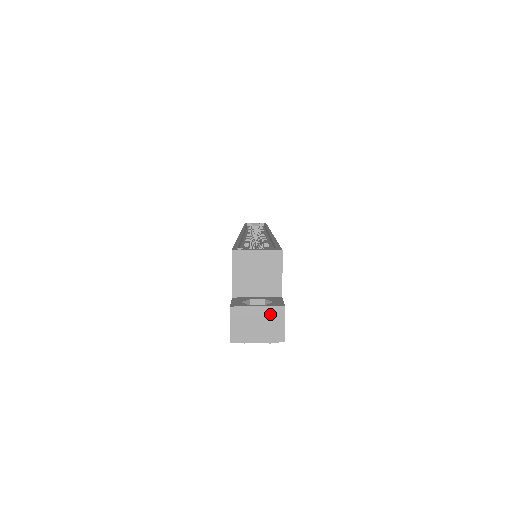
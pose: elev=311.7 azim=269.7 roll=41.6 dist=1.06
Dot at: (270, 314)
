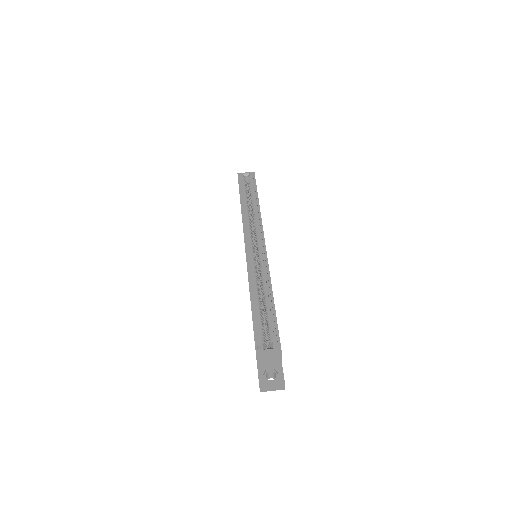
Dot at: (278, 383)
